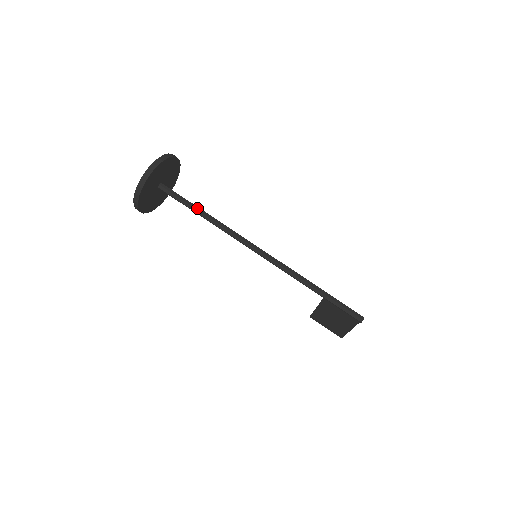
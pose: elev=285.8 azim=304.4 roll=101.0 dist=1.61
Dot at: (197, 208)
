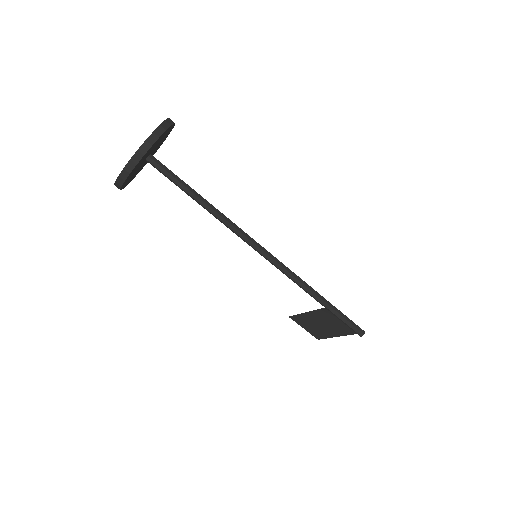
Dot at: (196, 194)
